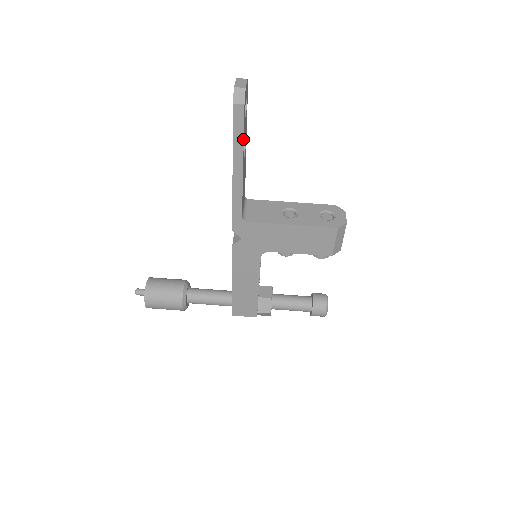
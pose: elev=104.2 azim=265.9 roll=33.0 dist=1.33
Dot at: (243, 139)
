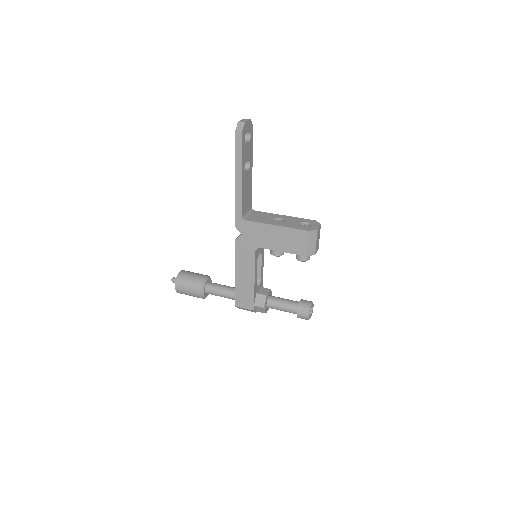
Dot at: (242, 155)
